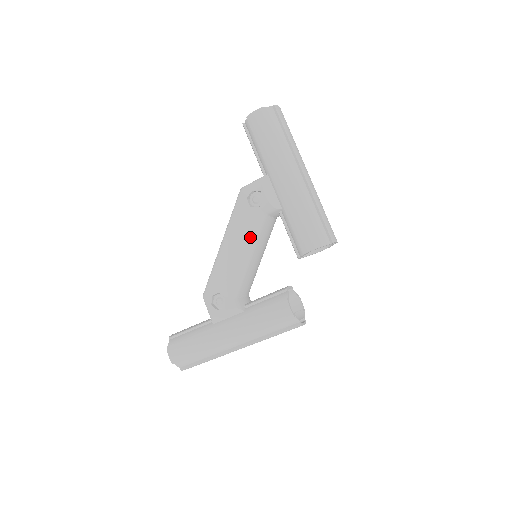
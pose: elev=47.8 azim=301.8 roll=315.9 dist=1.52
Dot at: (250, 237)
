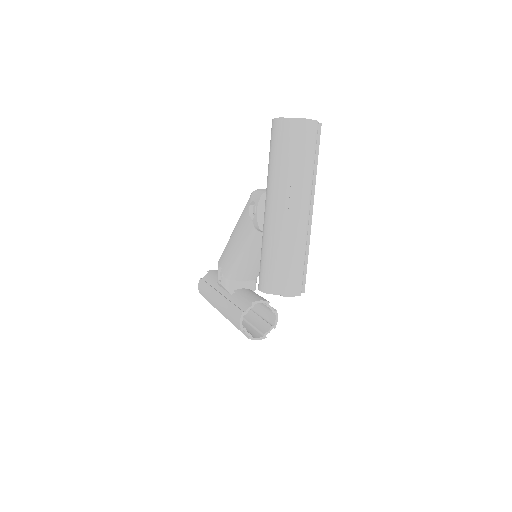
Dot at: (243, 241)
